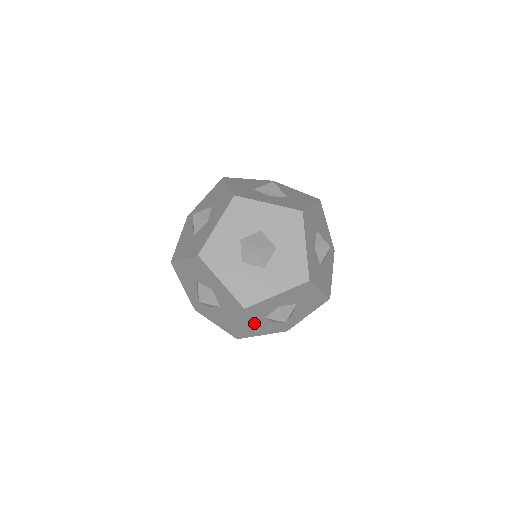
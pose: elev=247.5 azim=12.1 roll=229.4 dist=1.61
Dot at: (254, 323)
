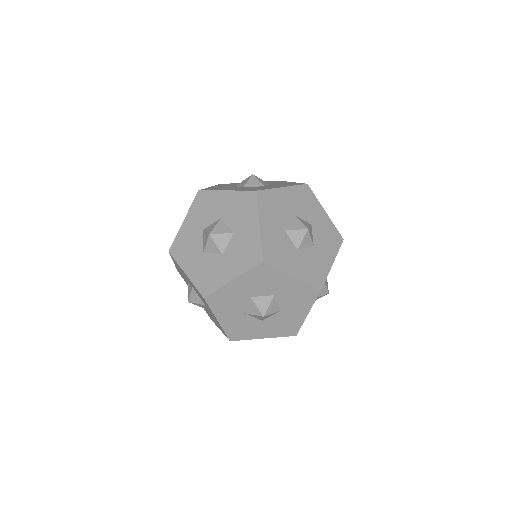
Dot at: occluded
